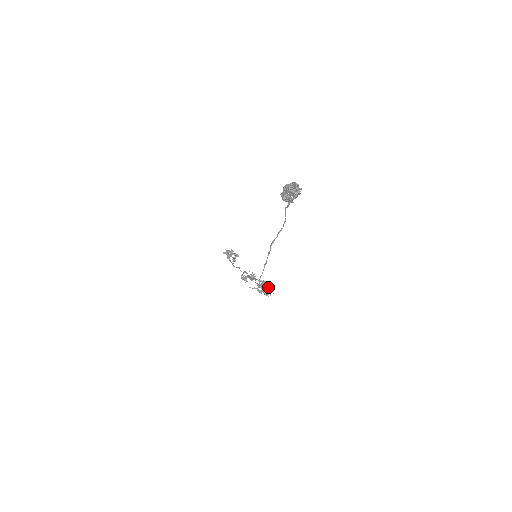
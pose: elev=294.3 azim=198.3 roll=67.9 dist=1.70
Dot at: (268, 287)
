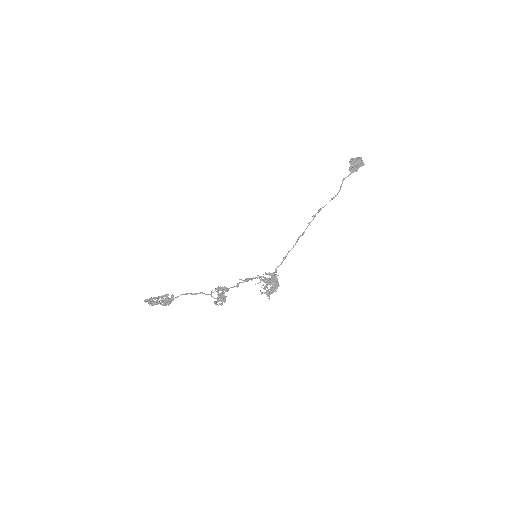
Dot at: (277, 280)
